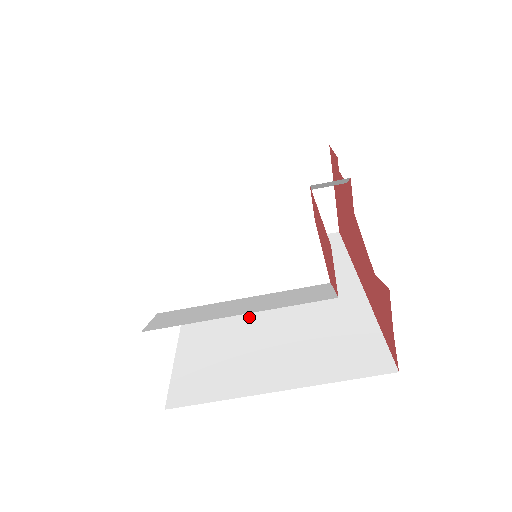
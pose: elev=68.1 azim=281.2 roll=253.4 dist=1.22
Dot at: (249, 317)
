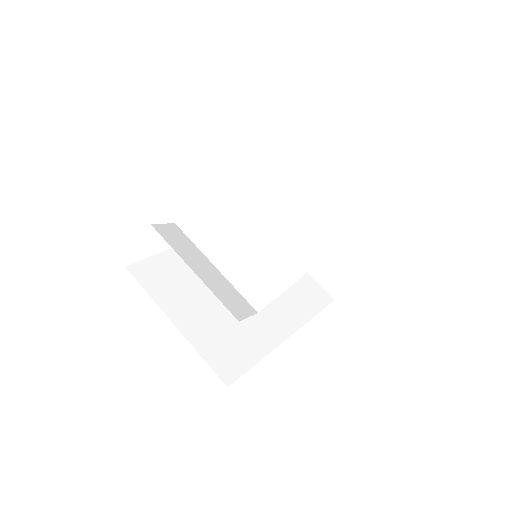
Dot at: occluded
